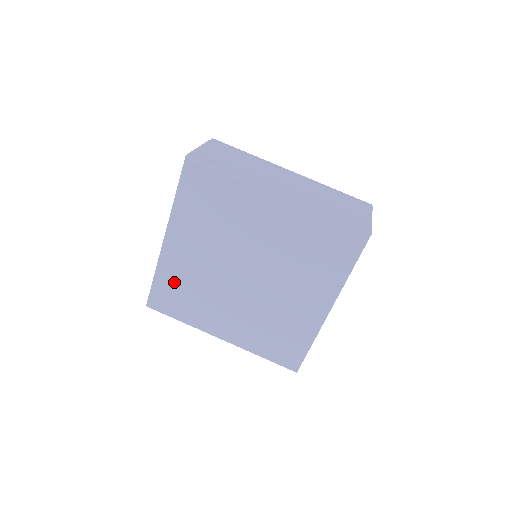
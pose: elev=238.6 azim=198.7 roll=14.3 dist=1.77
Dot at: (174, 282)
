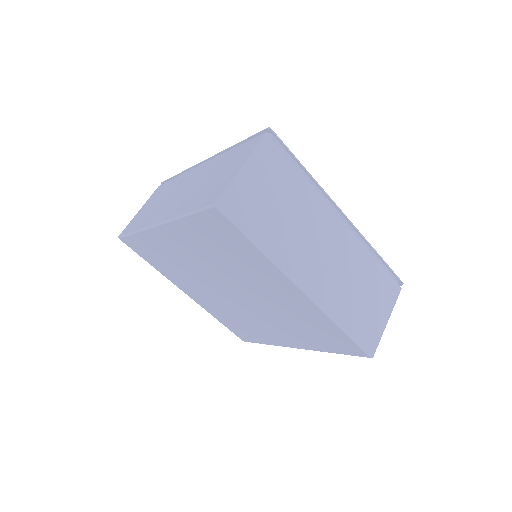
Dot at: (155, 249)
